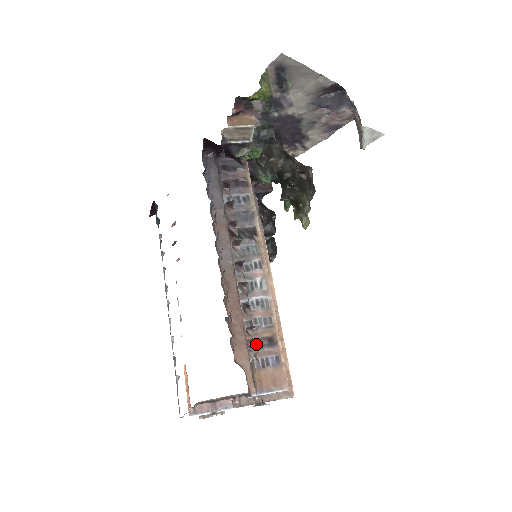
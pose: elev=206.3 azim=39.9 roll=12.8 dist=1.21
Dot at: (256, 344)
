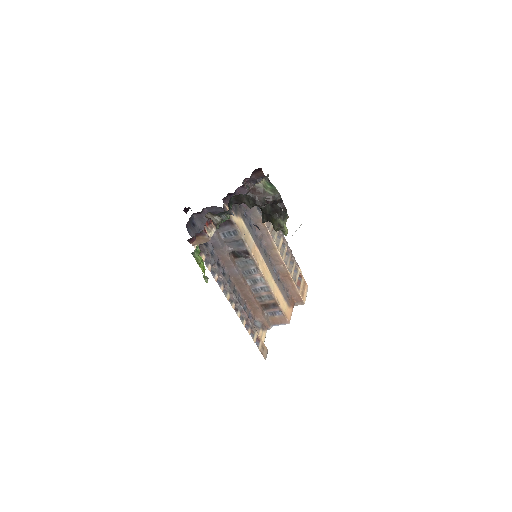
Dot at: (266, 307)
